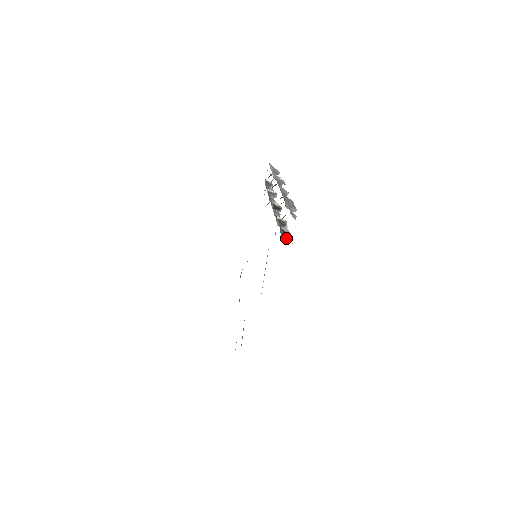
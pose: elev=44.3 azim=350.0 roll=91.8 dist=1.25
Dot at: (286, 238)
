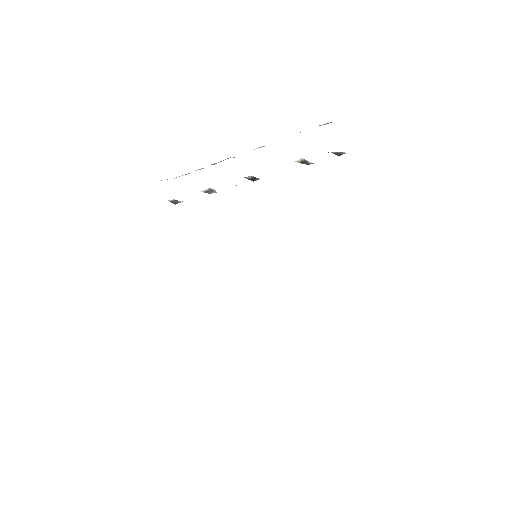
Dot at: occluded
